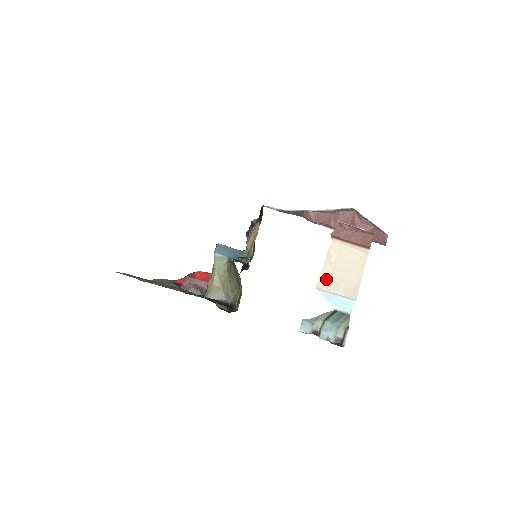
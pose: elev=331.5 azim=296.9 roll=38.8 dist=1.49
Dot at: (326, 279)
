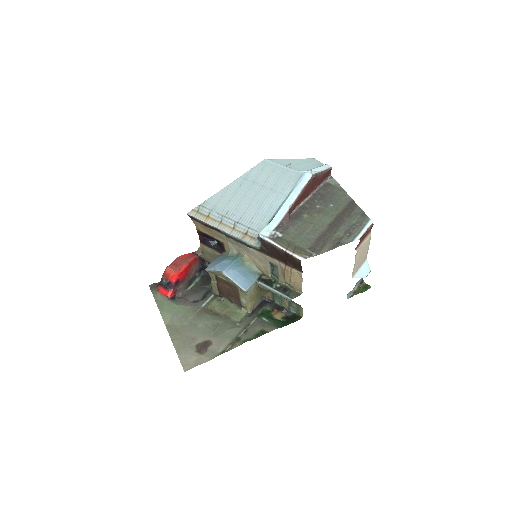
Dot at: (355, 269)
